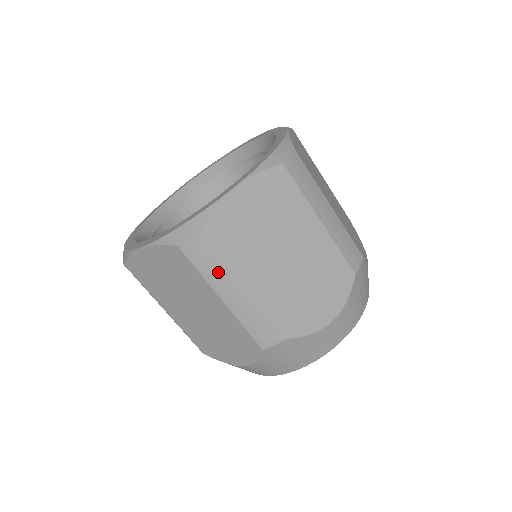
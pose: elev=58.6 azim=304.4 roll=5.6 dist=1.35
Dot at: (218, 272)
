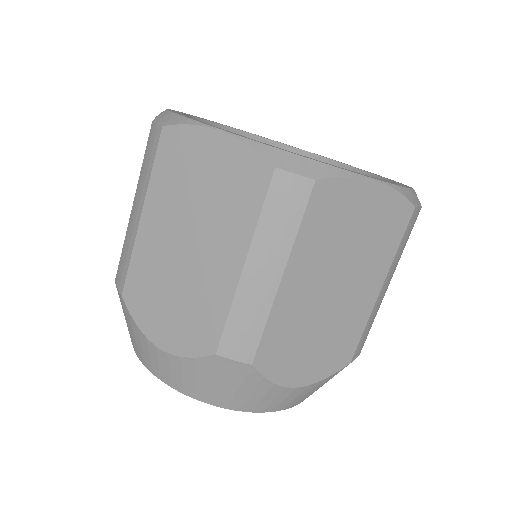
Dot at: (278, 235)
